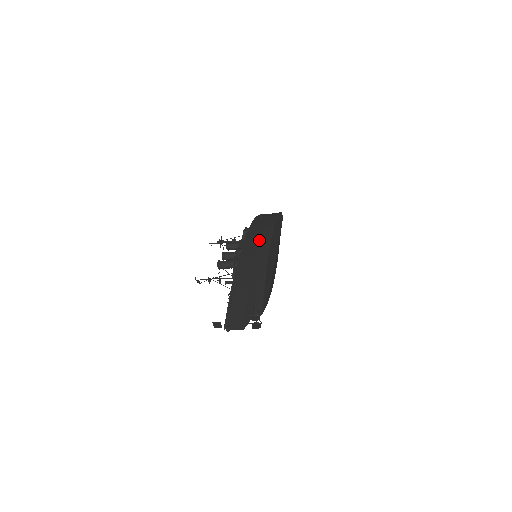
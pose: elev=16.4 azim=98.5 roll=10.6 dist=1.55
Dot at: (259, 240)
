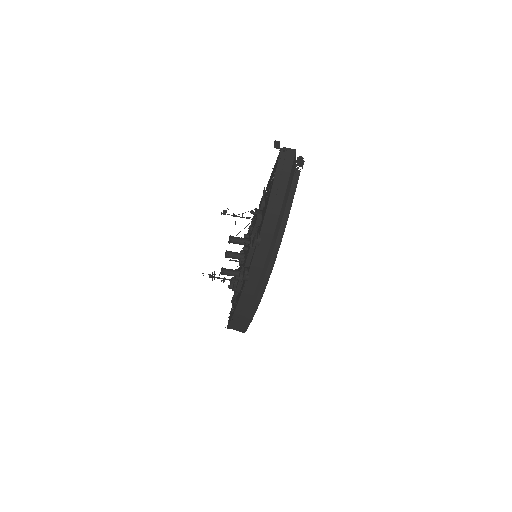
Dot at: occluded
